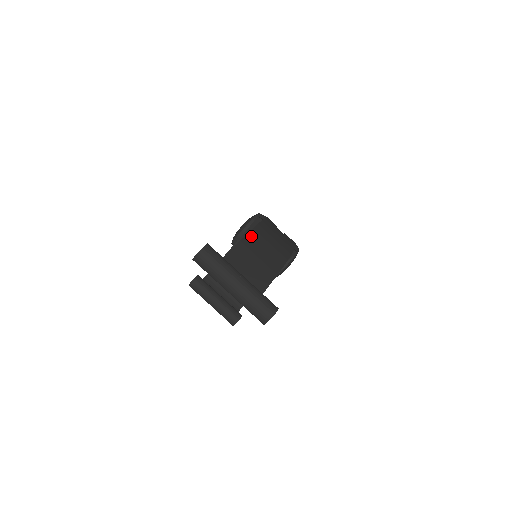
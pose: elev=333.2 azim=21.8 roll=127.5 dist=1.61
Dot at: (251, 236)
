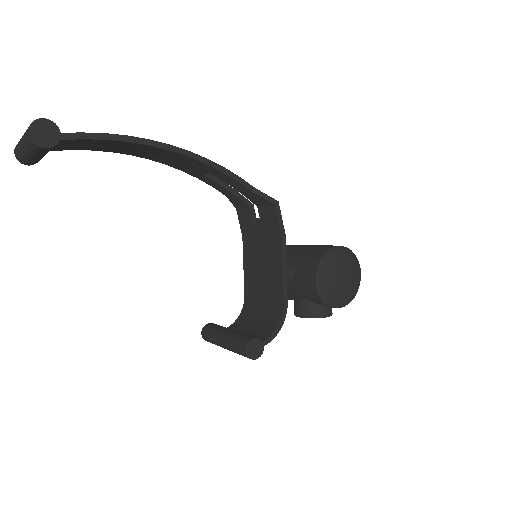
Dot at: occluded
